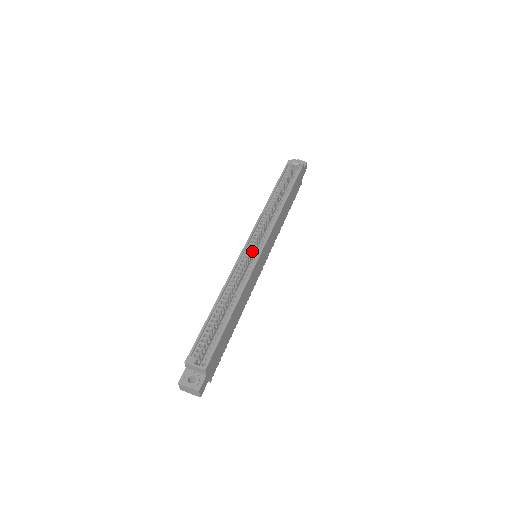
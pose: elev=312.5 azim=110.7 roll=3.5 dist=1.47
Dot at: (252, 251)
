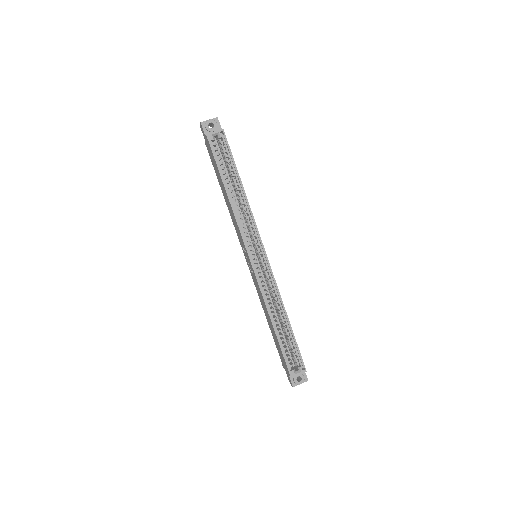
Dot at: (255, 259)
